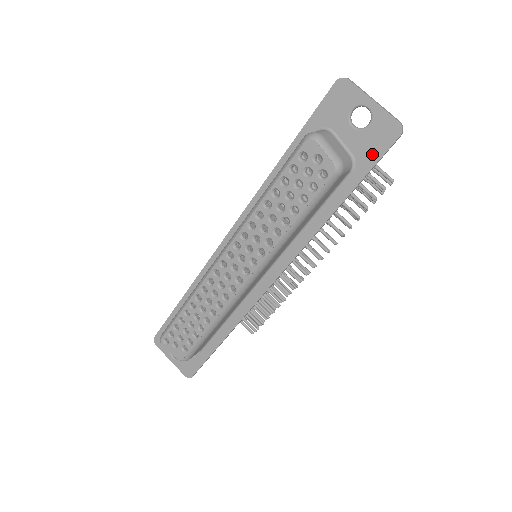
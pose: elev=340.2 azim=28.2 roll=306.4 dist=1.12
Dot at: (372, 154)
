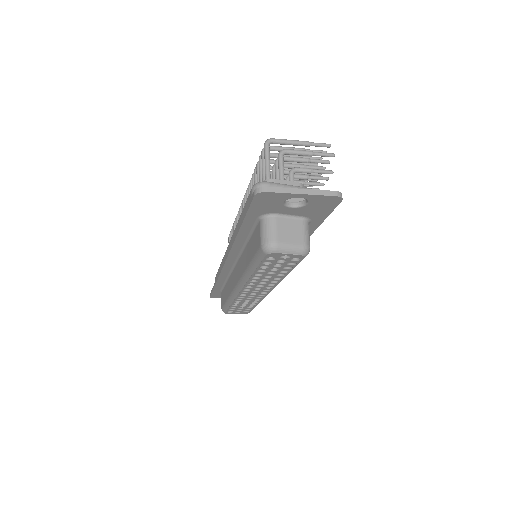
Dot at: (322, 213)
